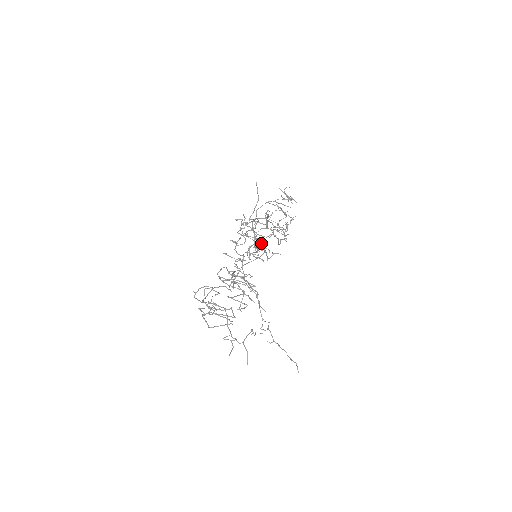
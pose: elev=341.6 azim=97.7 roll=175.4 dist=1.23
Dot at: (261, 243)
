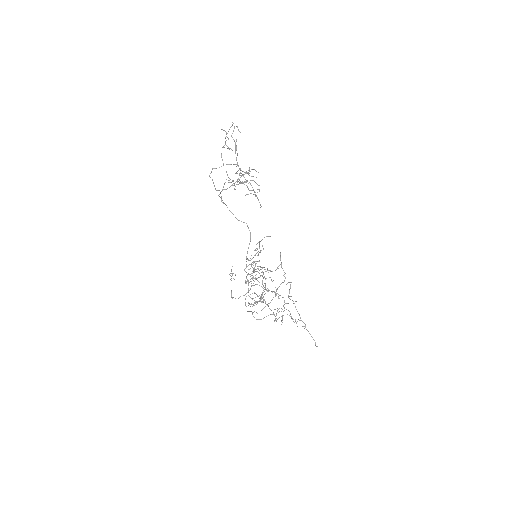
Dot at: occluded
